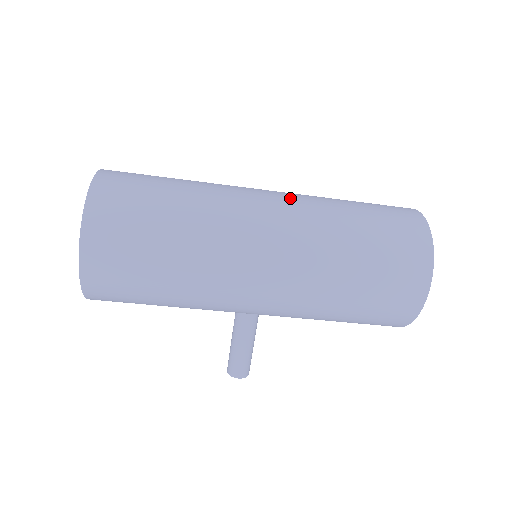
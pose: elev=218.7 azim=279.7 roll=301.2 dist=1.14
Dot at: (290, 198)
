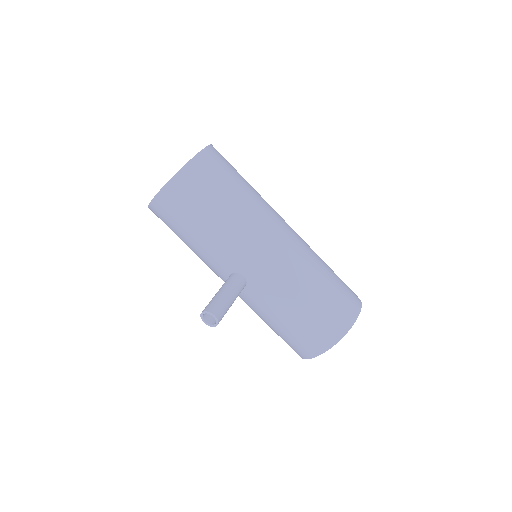
Dot at: occluded
